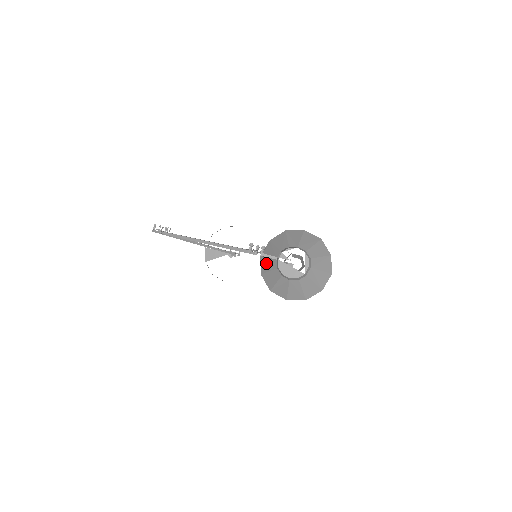
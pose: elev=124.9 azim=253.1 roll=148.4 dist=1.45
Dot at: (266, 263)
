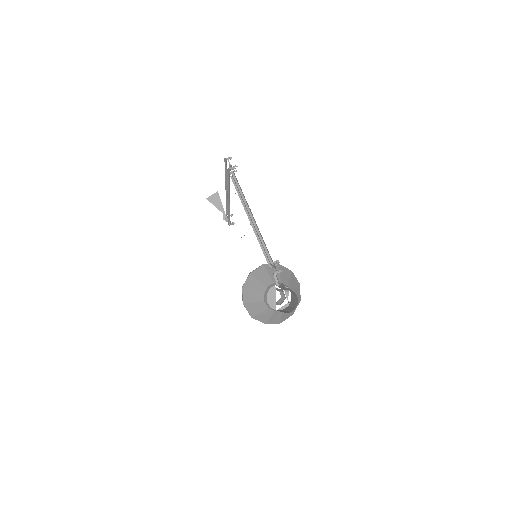
Dot at: (263, 273)
